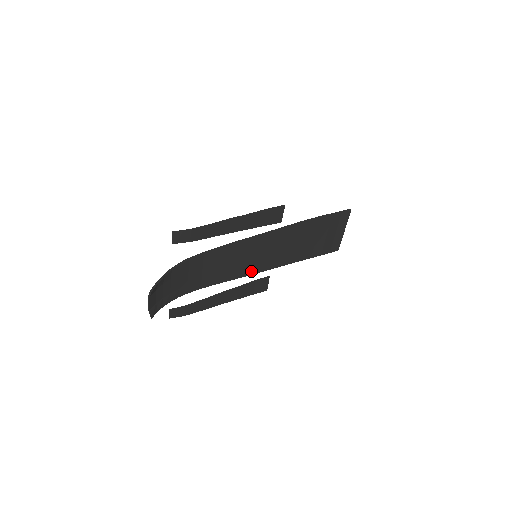
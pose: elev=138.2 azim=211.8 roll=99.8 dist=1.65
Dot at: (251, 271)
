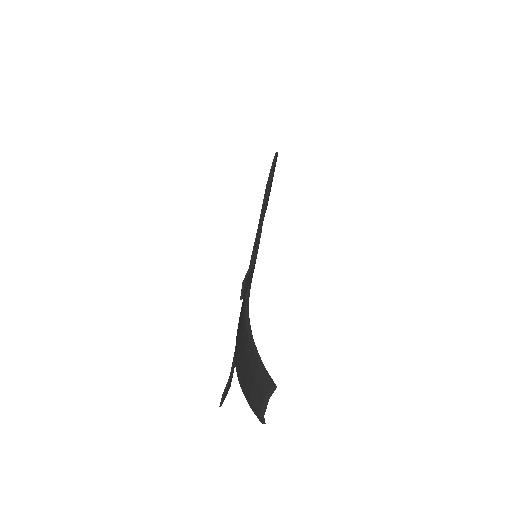
Dot at: occluded
